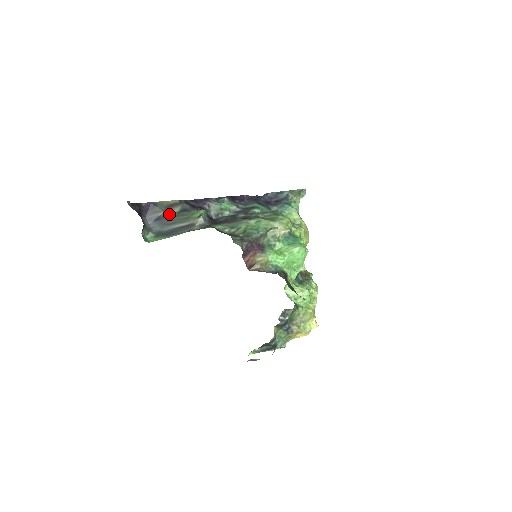
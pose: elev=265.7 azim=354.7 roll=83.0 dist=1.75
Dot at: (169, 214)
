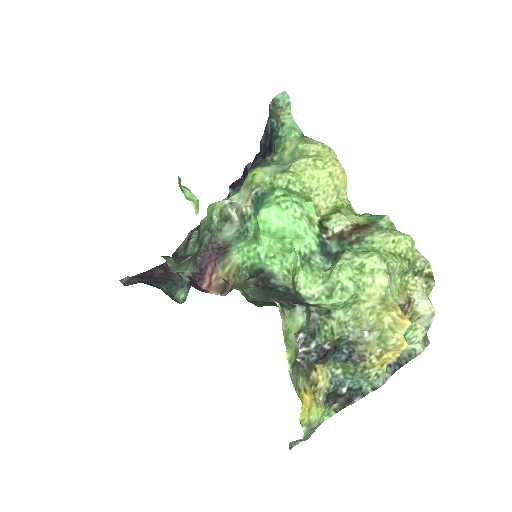
Dot at: occluded
